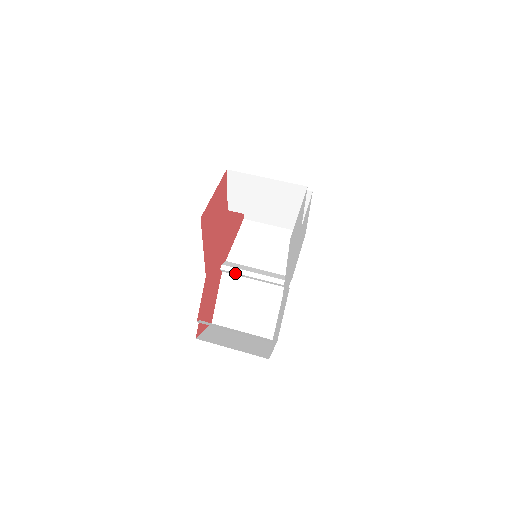
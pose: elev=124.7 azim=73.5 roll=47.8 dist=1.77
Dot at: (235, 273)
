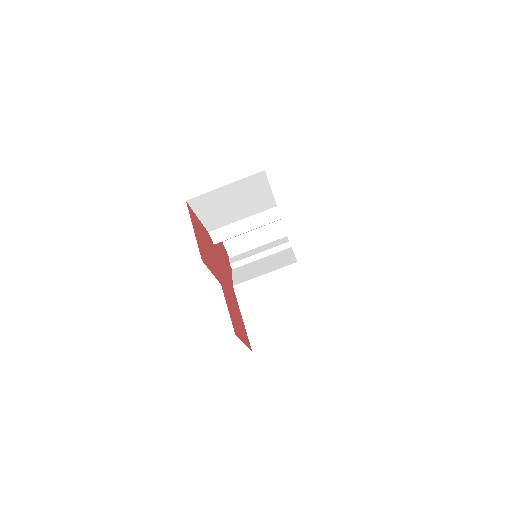
Dot at: occluded
